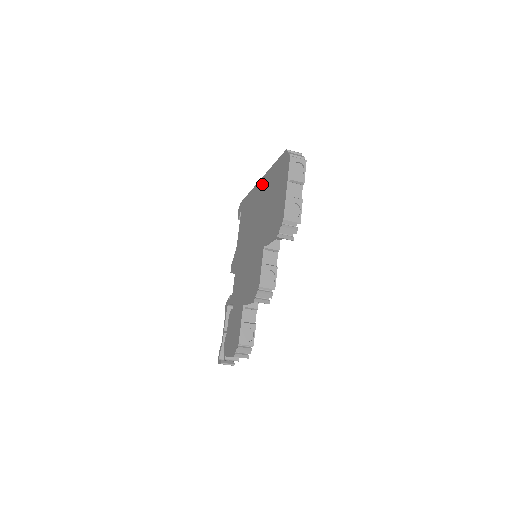
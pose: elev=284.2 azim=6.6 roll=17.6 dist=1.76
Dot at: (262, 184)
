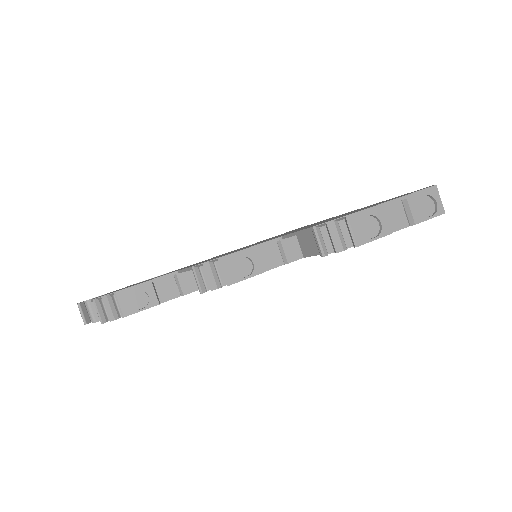
Dot at: occluded
